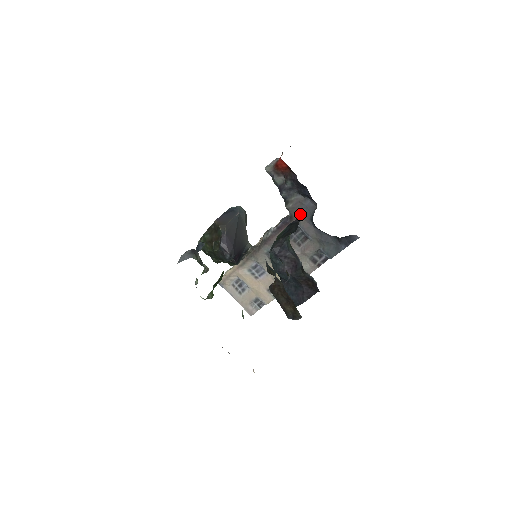
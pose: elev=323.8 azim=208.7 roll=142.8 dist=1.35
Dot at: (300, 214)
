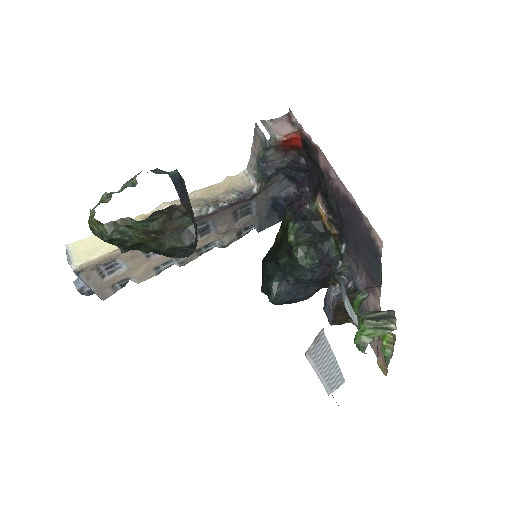
Dot at: (266, 192)
